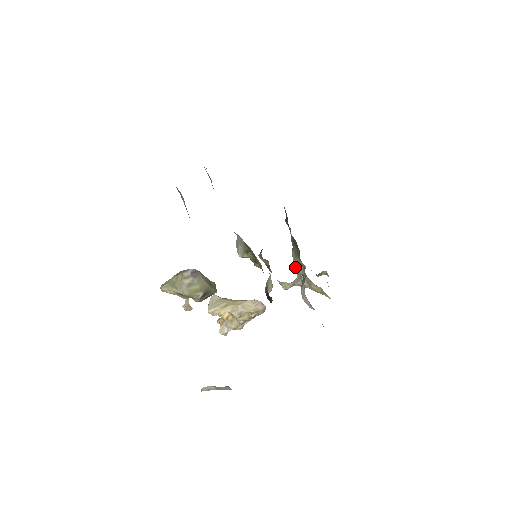
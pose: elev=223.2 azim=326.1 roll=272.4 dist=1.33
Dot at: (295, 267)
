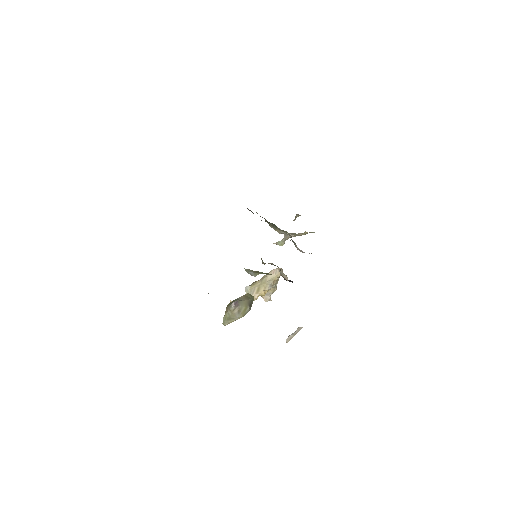
Dot at: occluded
